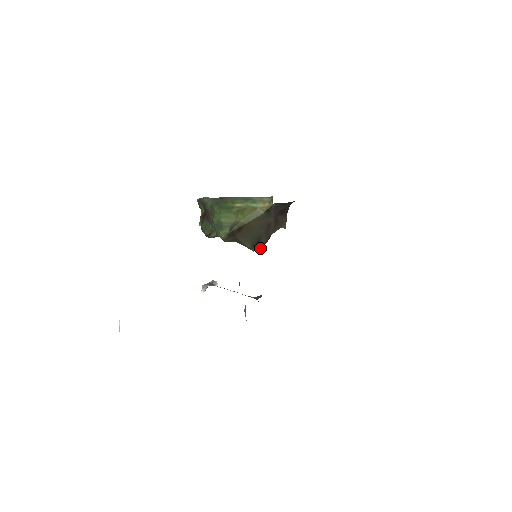
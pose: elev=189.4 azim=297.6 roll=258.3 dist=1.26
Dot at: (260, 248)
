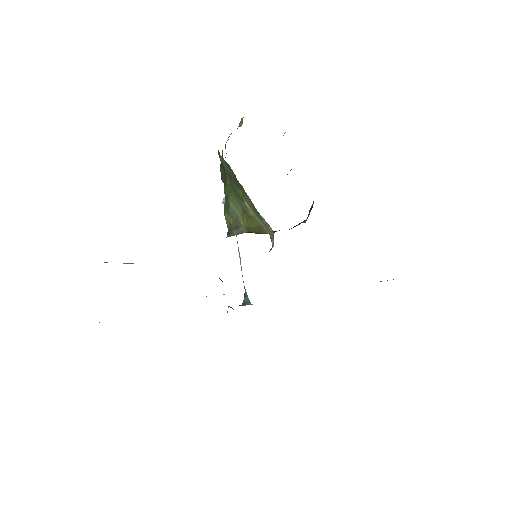
Dot at: occluded
